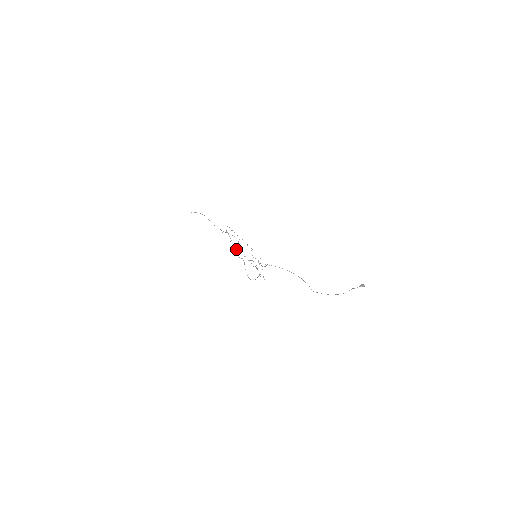
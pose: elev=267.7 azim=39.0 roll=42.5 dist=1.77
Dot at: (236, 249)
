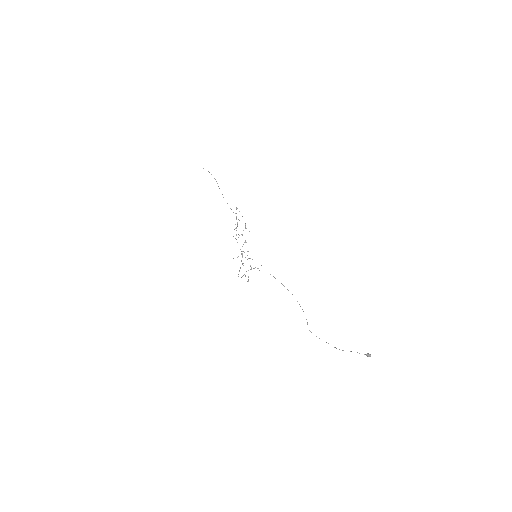
Dot at: (238, 237)
